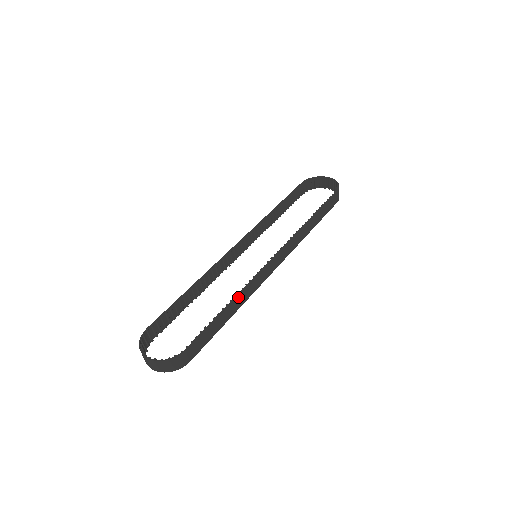
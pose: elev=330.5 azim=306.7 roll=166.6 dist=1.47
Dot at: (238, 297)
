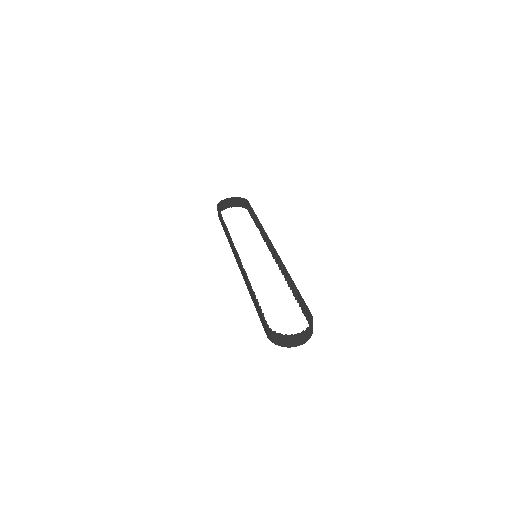
Dot at: (289, 276)
